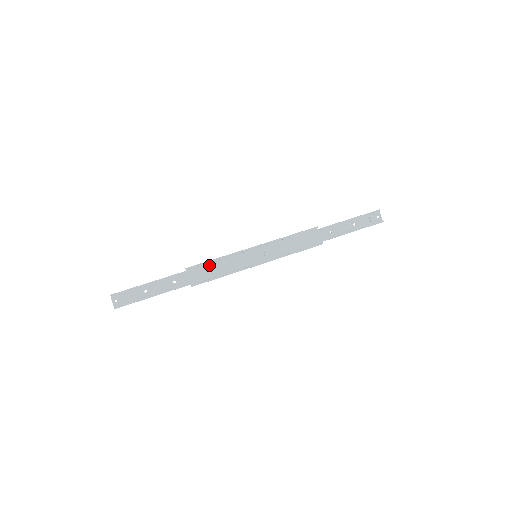
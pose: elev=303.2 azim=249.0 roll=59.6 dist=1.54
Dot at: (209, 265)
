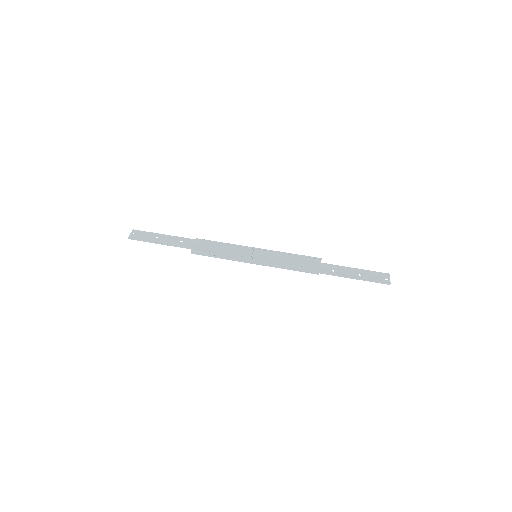
Dot at: (215, 243)
